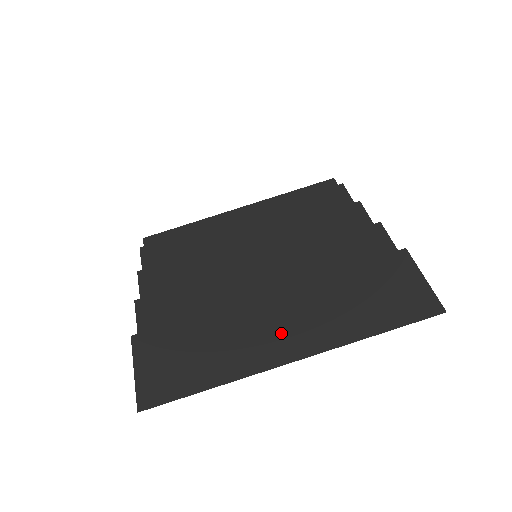
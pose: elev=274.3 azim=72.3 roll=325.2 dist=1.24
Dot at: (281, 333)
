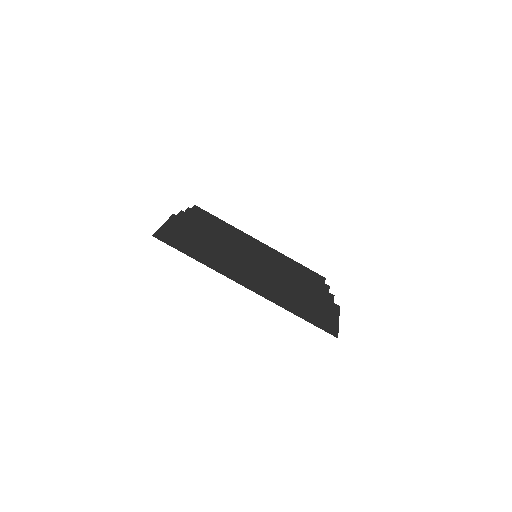
Dot at: (250, 276)
